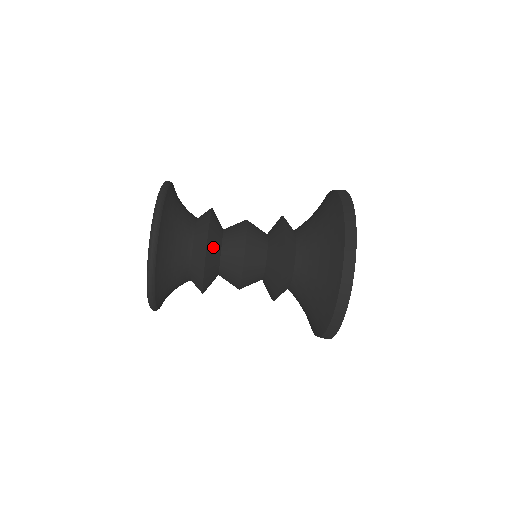
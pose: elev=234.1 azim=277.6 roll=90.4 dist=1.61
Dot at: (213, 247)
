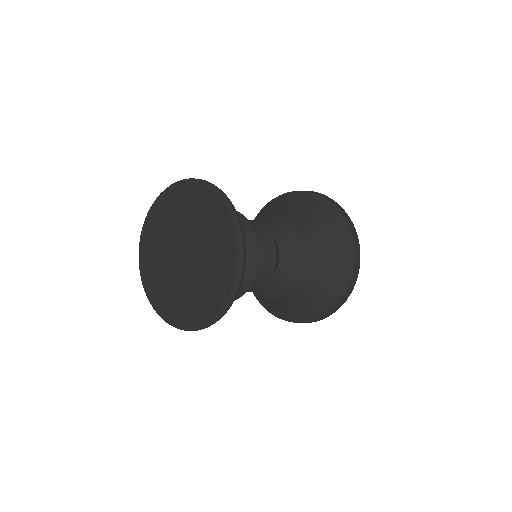
Dot at: occluded
